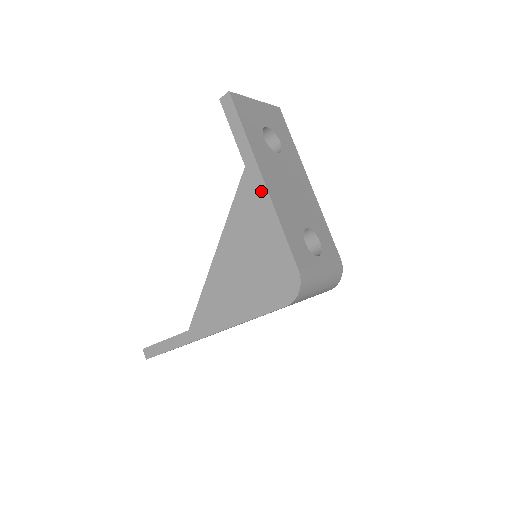
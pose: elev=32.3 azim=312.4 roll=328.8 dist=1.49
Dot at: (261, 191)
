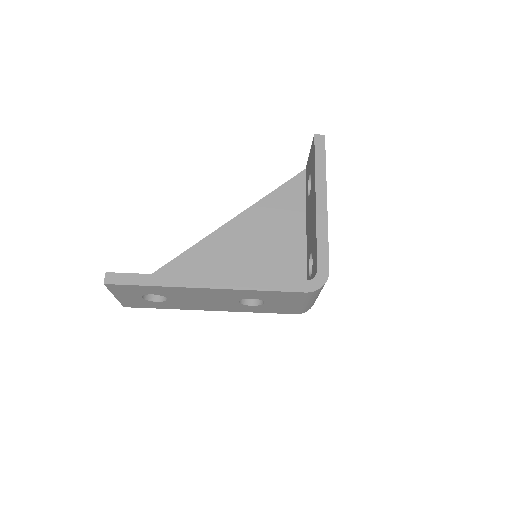
Dot at: (322, 205)
